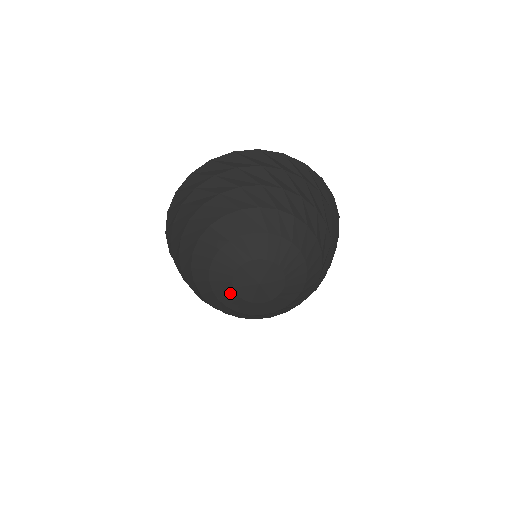
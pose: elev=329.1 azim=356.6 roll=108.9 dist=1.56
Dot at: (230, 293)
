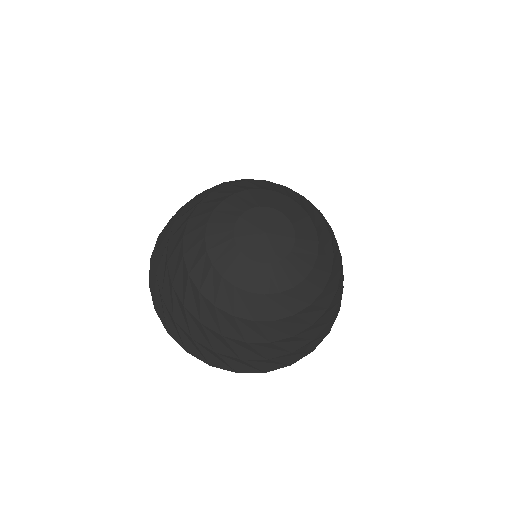
Dot at: (229, 221)
